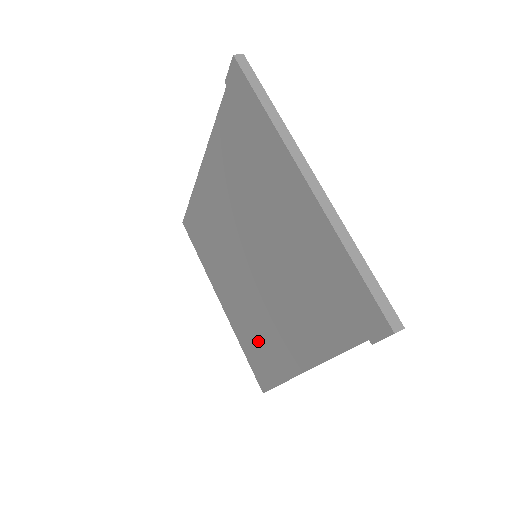
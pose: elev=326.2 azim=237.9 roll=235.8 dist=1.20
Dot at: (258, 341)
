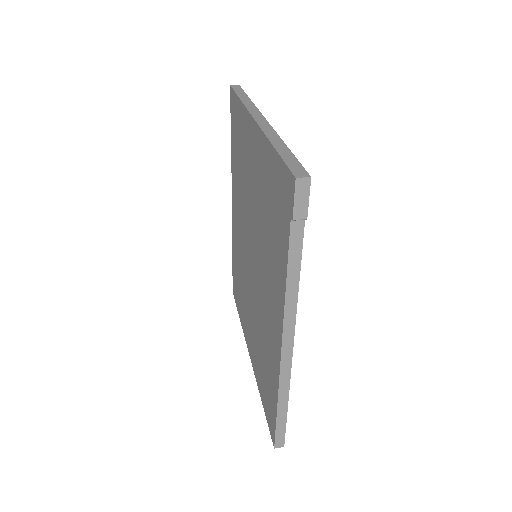
Dot at: (264, 364)
